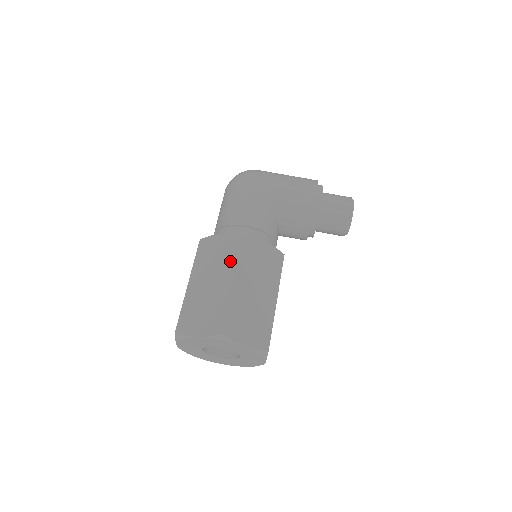
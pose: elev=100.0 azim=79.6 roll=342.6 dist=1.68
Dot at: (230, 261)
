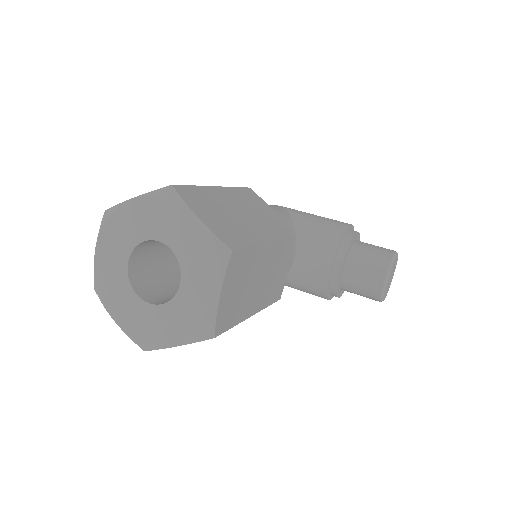
Dot at: occluded
